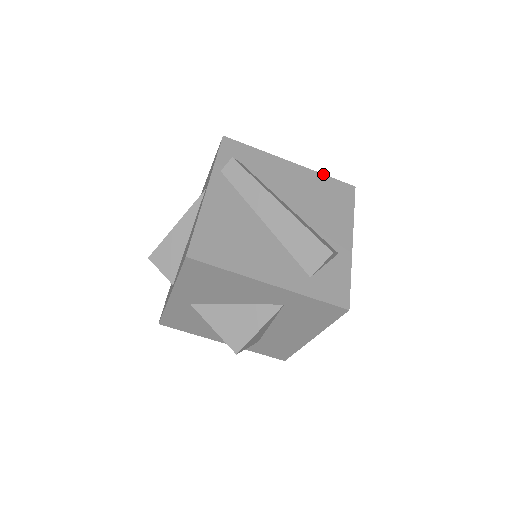
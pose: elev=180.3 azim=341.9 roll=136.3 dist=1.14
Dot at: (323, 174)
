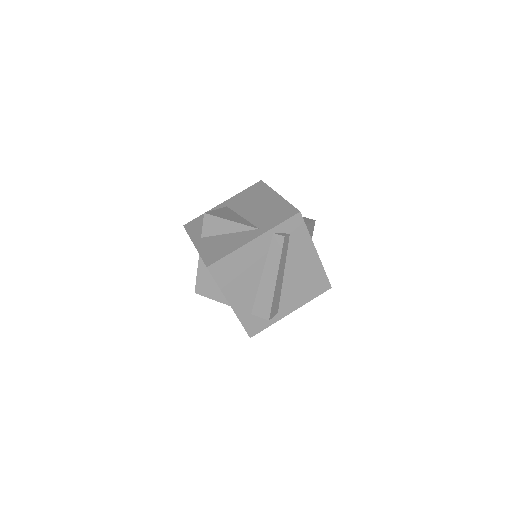
Dot at: occluded
